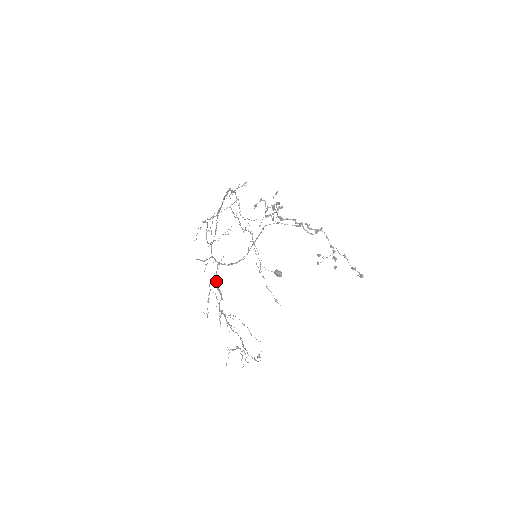
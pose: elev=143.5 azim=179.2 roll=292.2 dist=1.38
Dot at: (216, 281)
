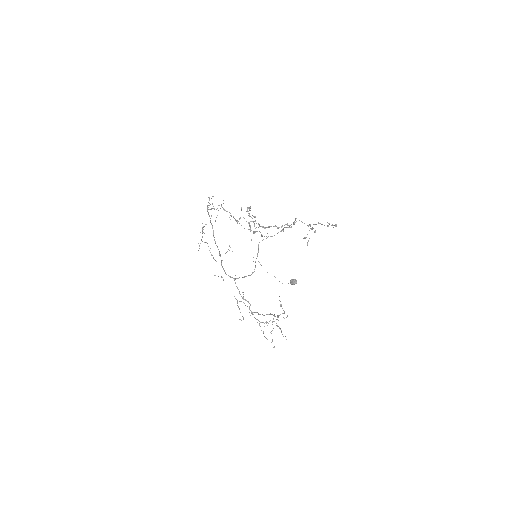
Dot at: (240, 294)
